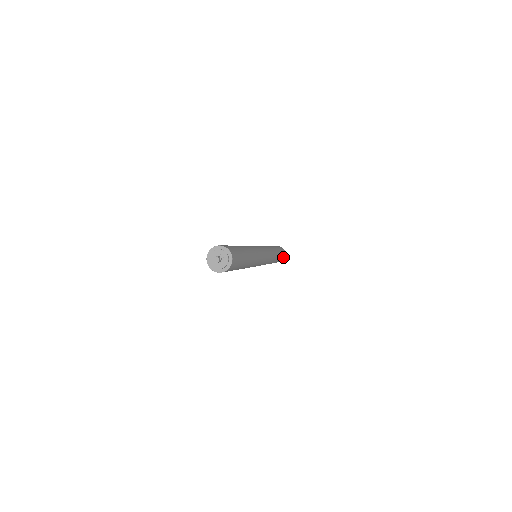
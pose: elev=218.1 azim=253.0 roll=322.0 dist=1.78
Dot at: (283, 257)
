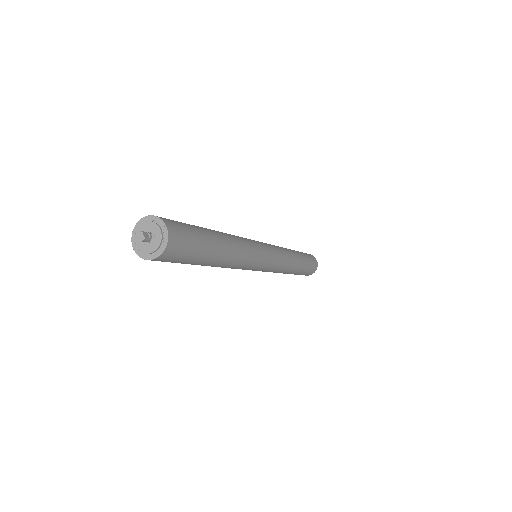
Dot at: (314, 265)
